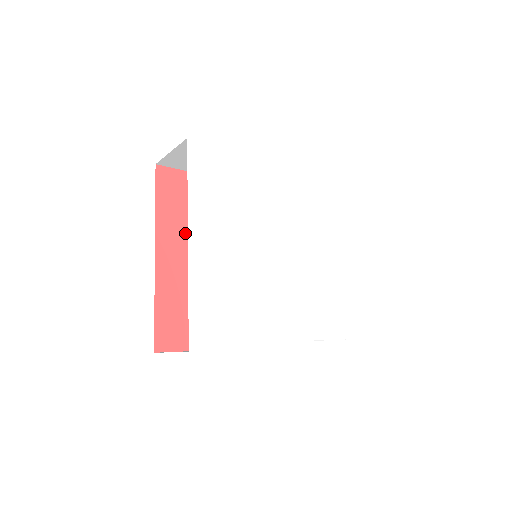
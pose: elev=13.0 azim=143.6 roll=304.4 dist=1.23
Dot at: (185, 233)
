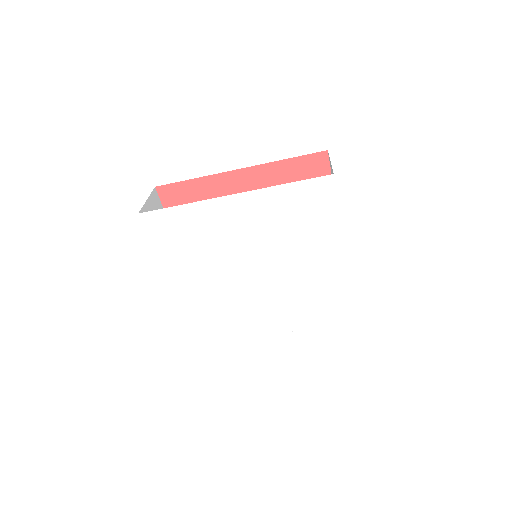
Dot at: occluded
